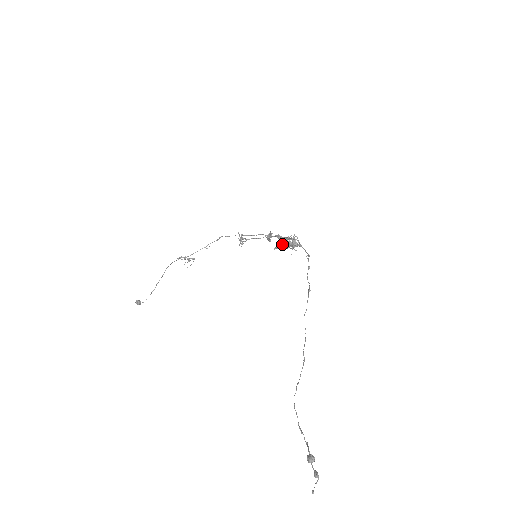
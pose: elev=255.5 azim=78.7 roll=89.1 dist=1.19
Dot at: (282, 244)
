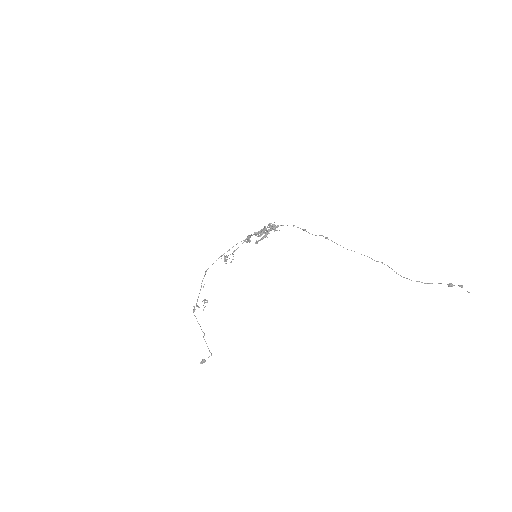
Dot at: (260, 236)
